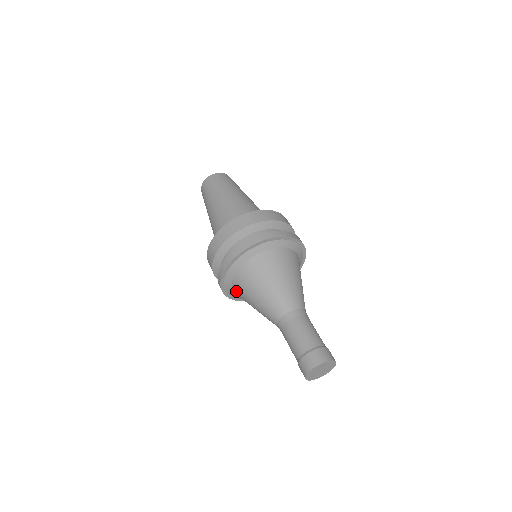
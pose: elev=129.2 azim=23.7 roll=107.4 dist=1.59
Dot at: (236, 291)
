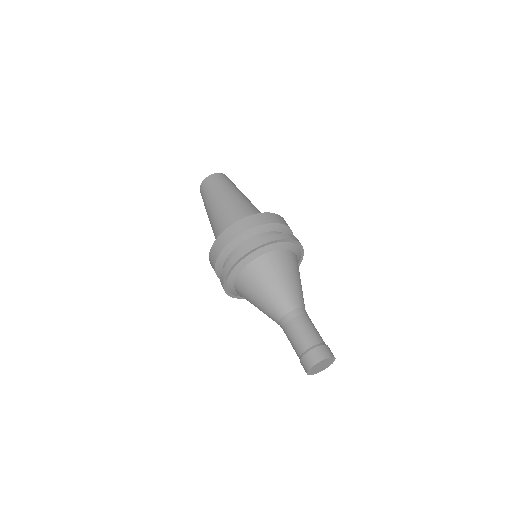
Dot at: occluded
